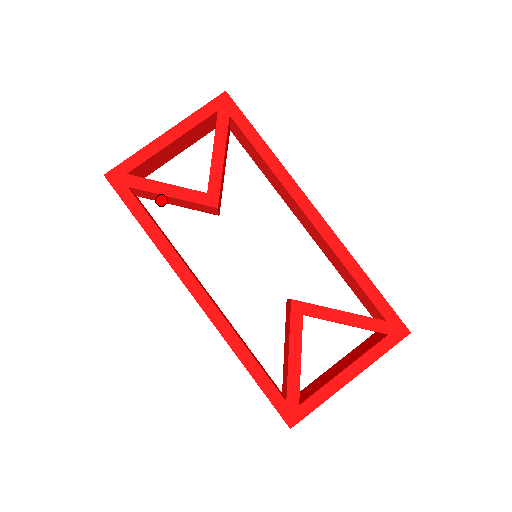
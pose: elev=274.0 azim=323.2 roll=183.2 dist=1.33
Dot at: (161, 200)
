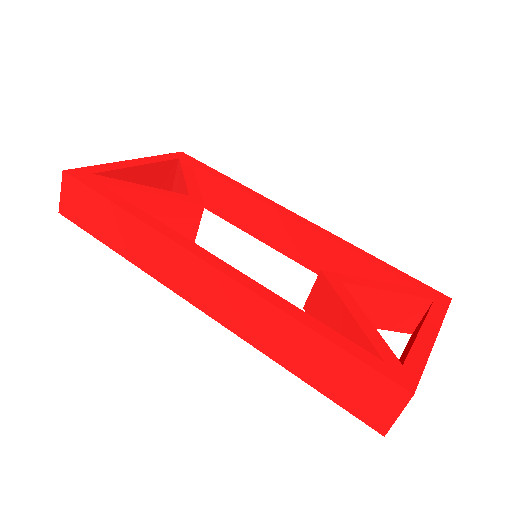
Dot at: occluded
